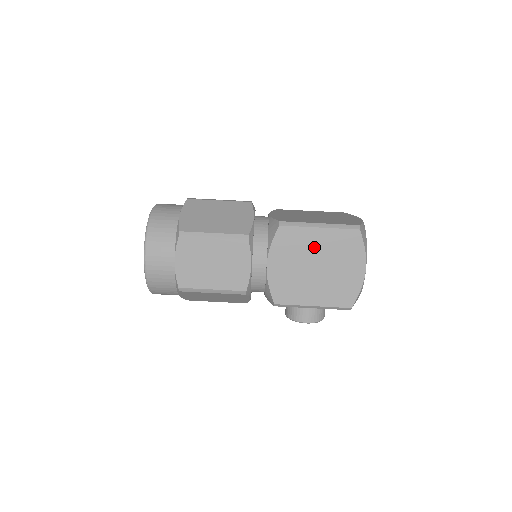
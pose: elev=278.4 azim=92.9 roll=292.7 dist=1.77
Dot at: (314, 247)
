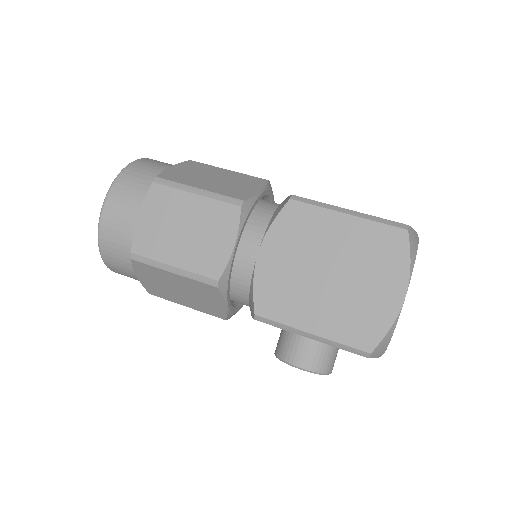
Dot at: (332, 241)
